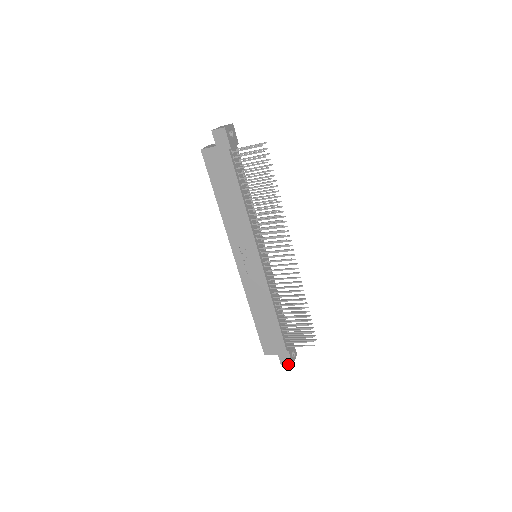
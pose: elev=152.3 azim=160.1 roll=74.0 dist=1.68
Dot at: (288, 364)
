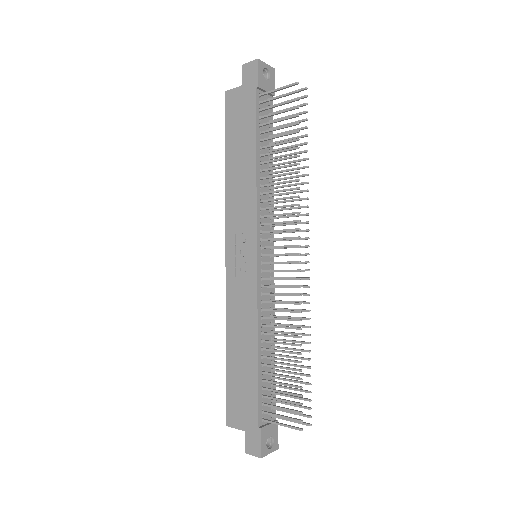
Dot at: (255, 454)
